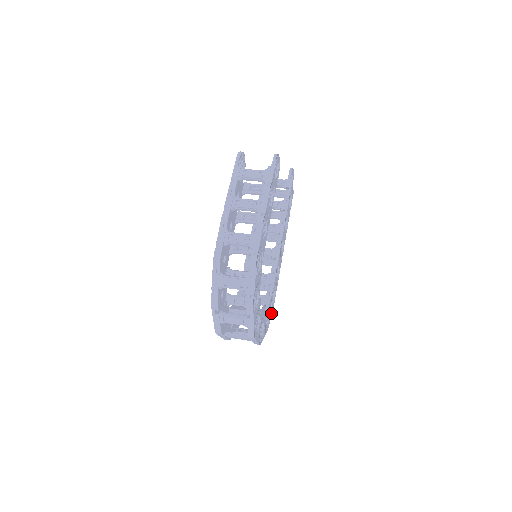
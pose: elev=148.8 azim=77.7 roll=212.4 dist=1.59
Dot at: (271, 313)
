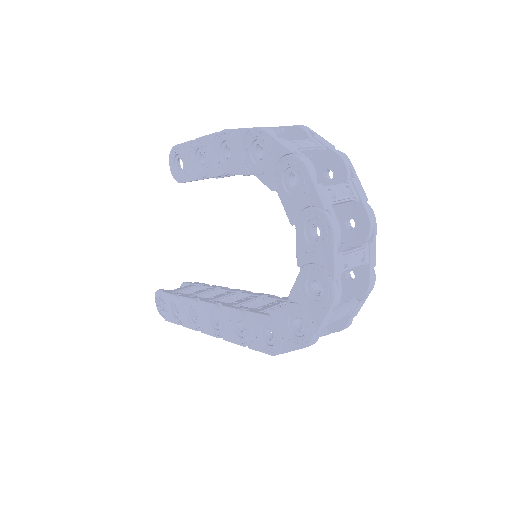
Dot at: occluded
